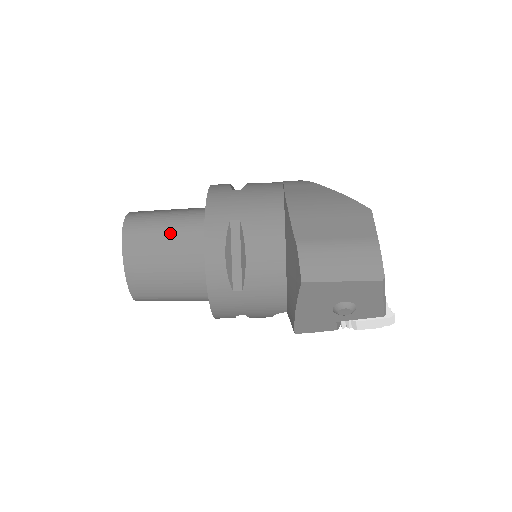
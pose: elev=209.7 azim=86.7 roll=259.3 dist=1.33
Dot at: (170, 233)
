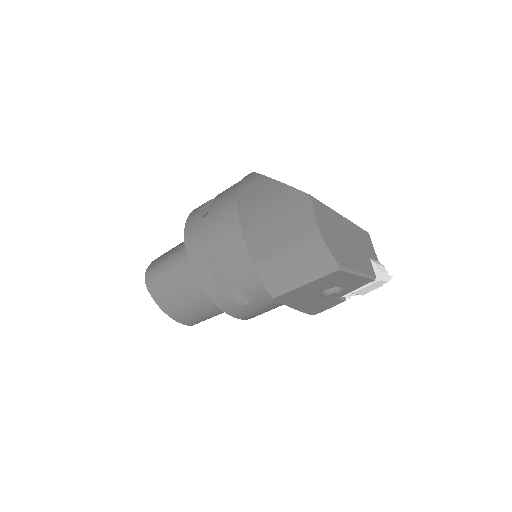
Dot at: (178, 277)
